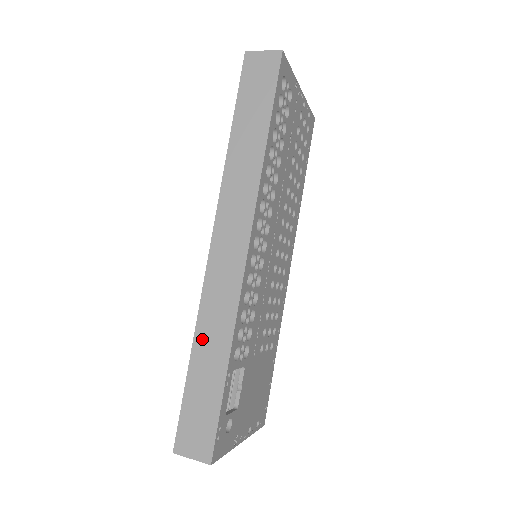
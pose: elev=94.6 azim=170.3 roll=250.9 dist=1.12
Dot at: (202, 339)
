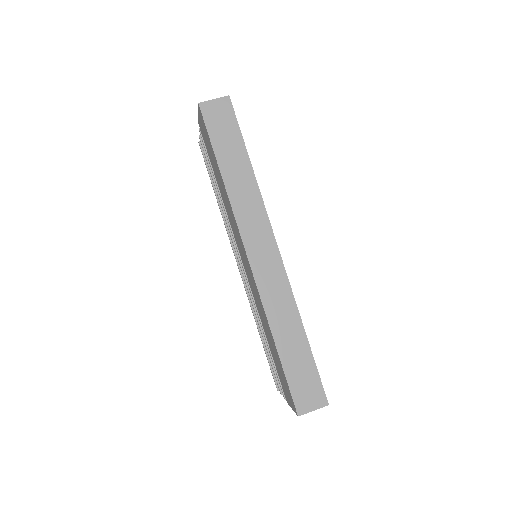
Dot at: (277, 326)
